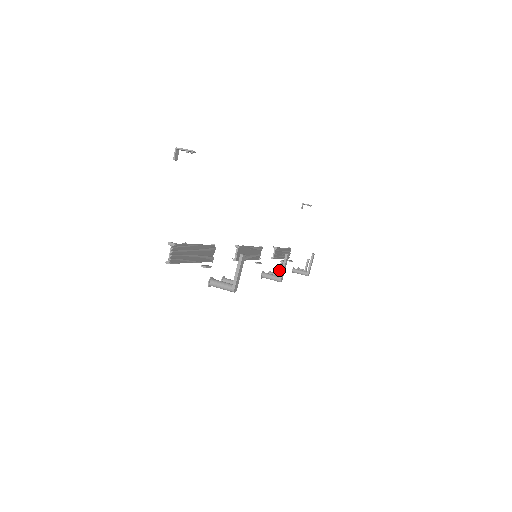
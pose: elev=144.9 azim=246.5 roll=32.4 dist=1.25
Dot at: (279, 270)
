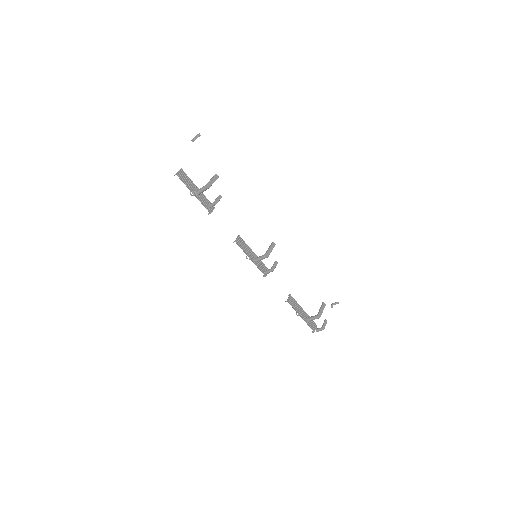
Dot at: (272, 266)
